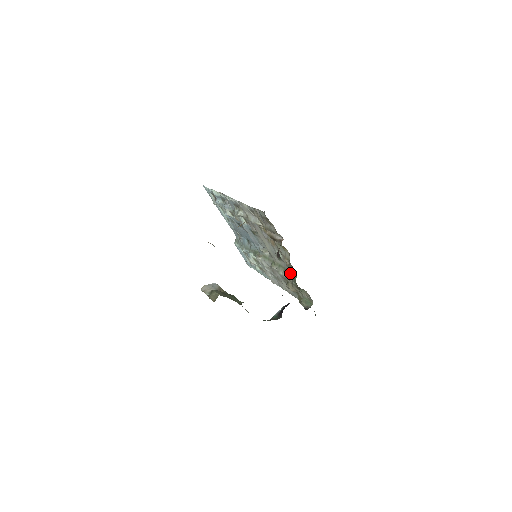
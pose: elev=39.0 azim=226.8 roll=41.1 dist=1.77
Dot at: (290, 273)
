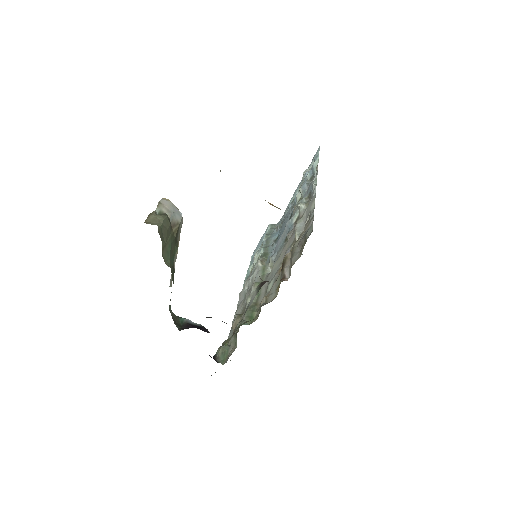
Dot at: occluded
